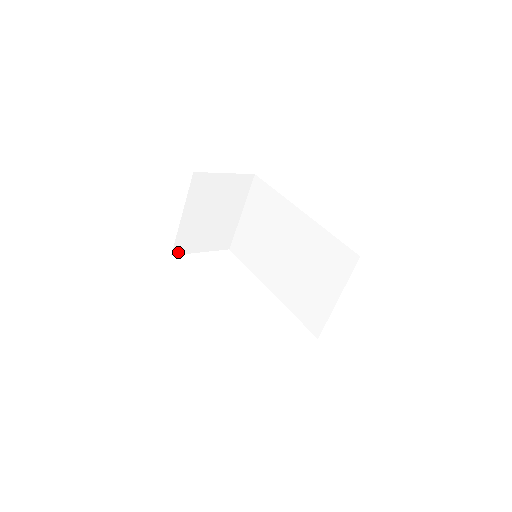
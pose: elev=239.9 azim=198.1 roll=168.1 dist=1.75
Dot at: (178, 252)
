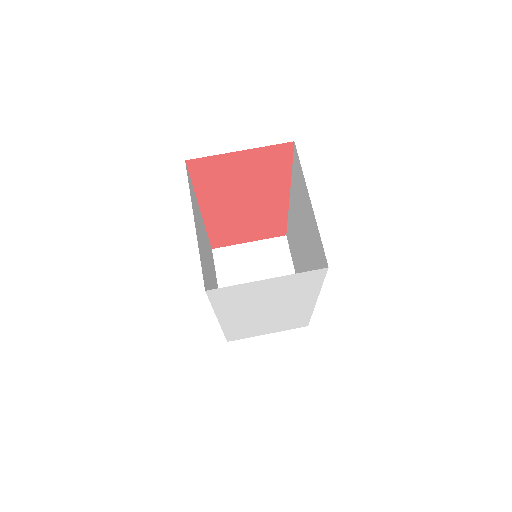
Dot at: occluded
